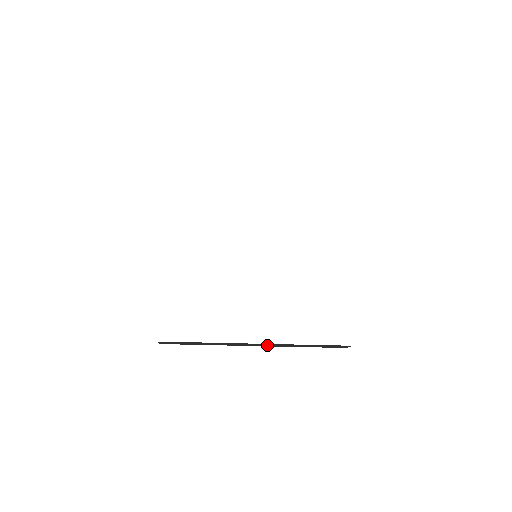
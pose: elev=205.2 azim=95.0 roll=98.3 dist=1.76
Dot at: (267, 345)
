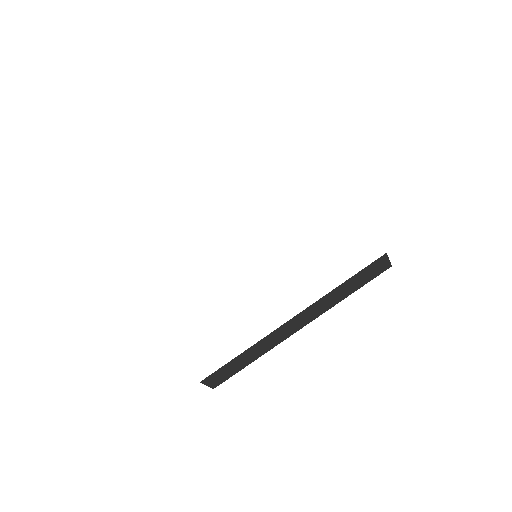
Dot at: (308, 317)
